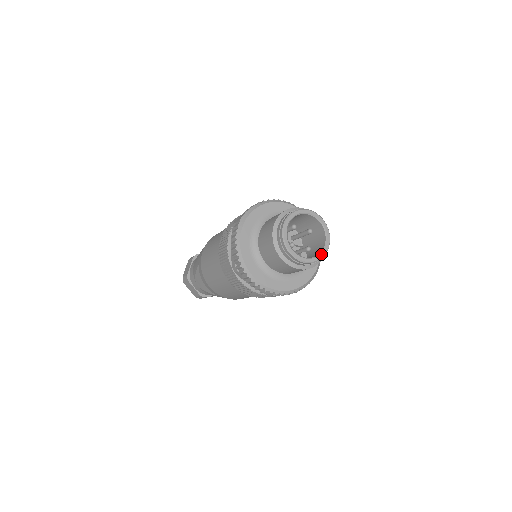
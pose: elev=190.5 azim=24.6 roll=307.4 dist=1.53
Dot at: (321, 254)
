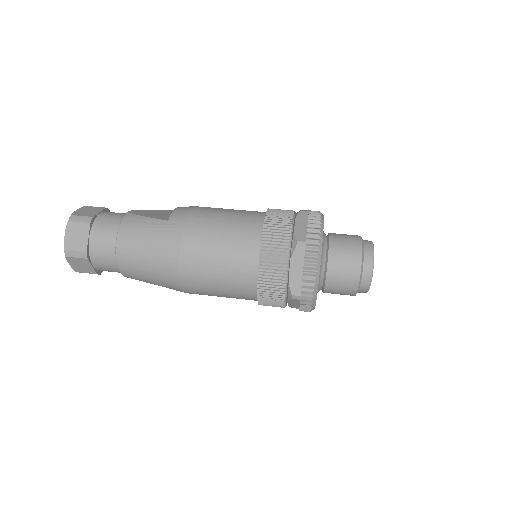
Dot at: occluded
